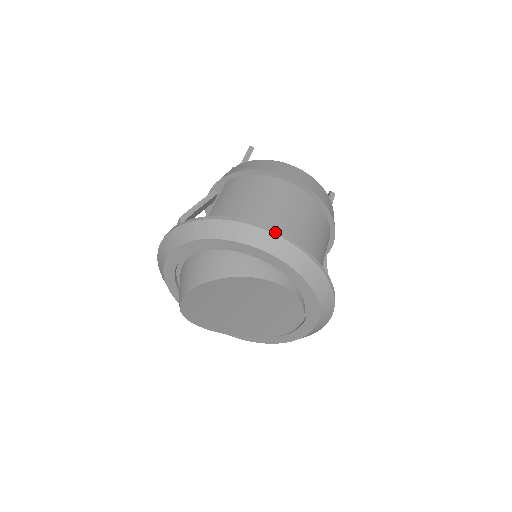
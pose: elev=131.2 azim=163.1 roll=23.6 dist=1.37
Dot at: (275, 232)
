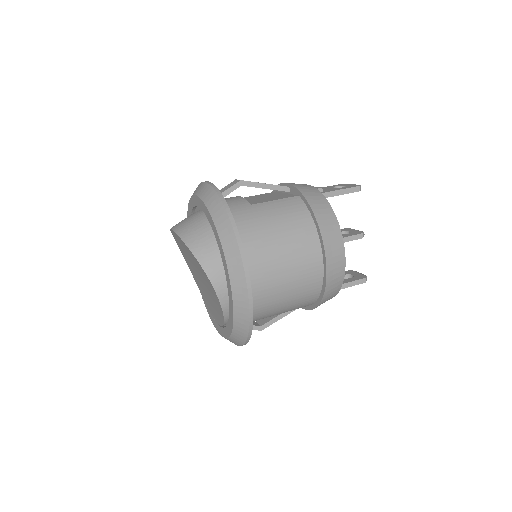
Dot at: (248, 279)
